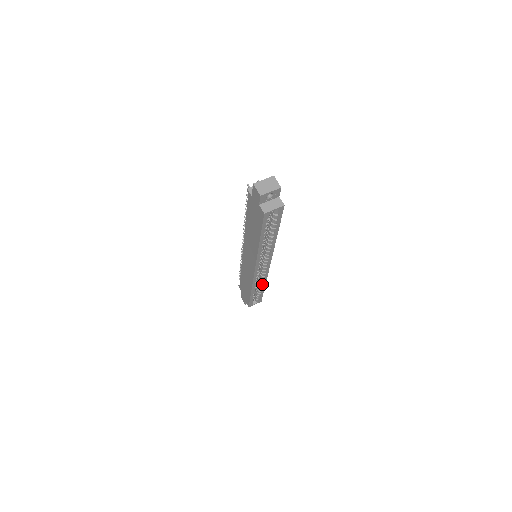
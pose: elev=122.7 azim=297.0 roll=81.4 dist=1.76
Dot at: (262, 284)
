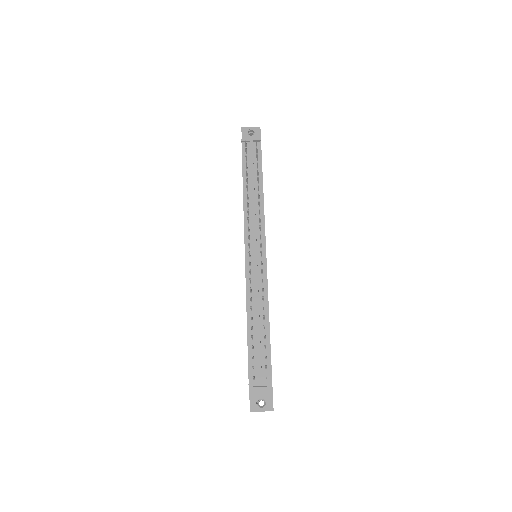
Dot at: occluded
